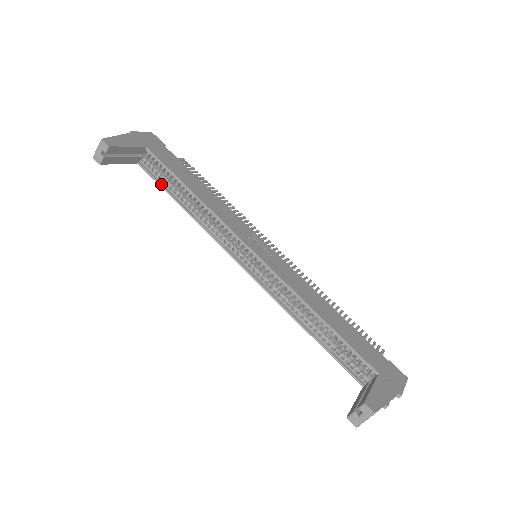
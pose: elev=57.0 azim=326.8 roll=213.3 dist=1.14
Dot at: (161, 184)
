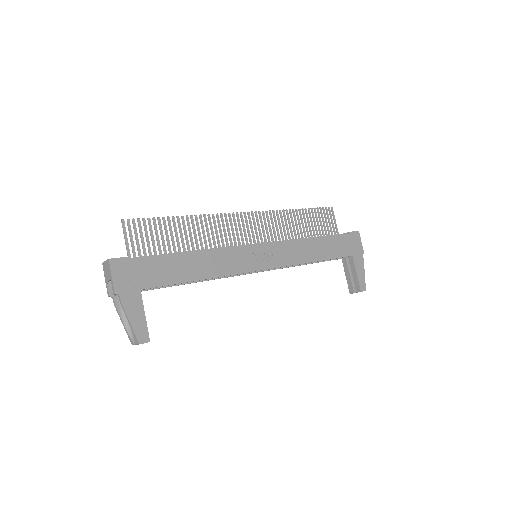
Dot at: occluded
